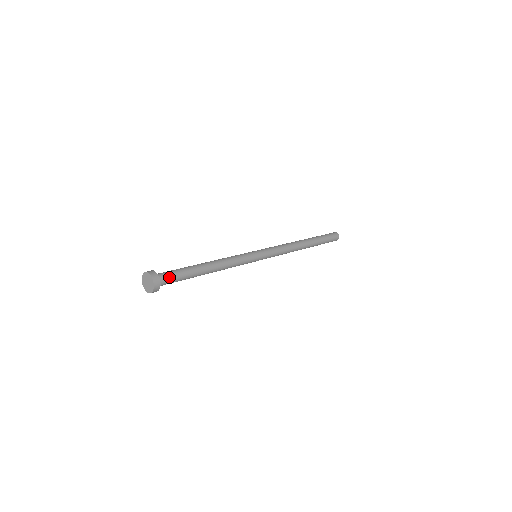
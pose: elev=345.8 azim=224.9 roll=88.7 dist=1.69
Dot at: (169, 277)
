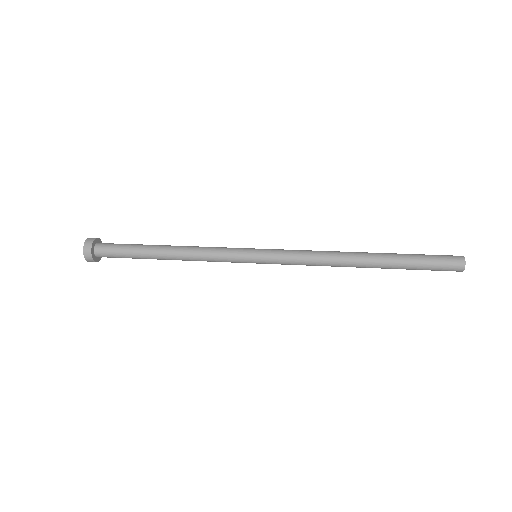
Dot at: (110, 245)
